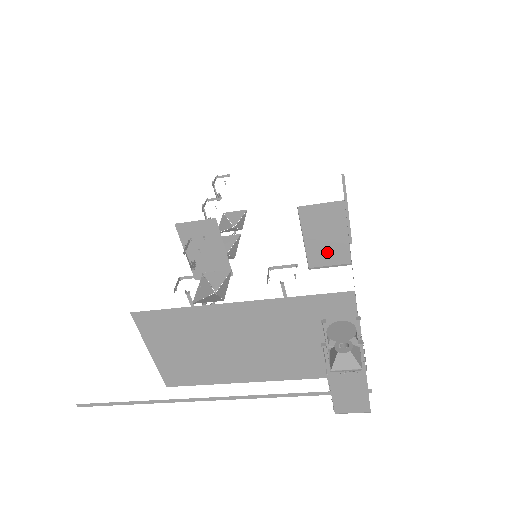
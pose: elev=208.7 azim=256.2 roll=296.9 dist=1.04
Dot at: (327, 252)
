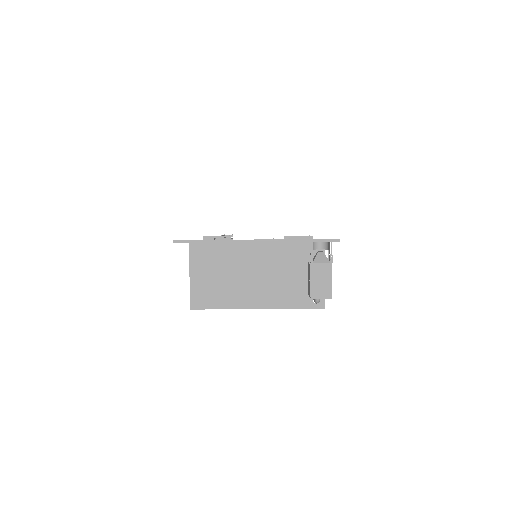
Dot at: occluded
